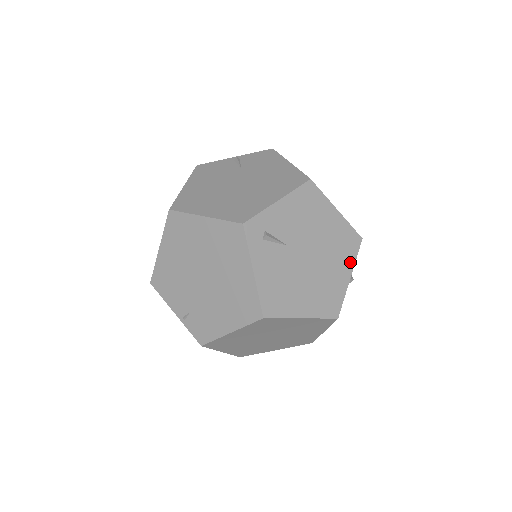
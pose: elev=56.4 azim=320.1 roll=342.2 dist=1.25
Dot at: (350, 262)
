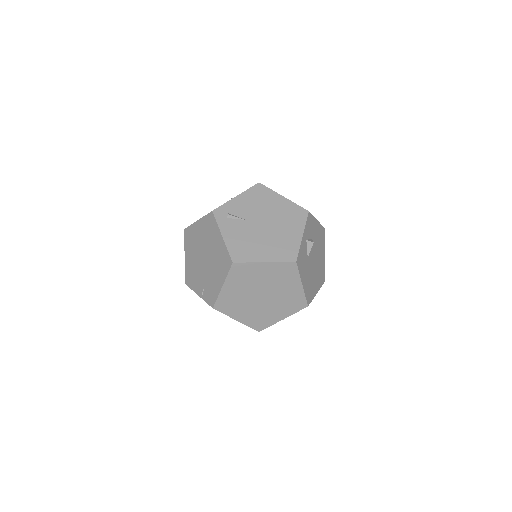
Dot at: (300, 226)
